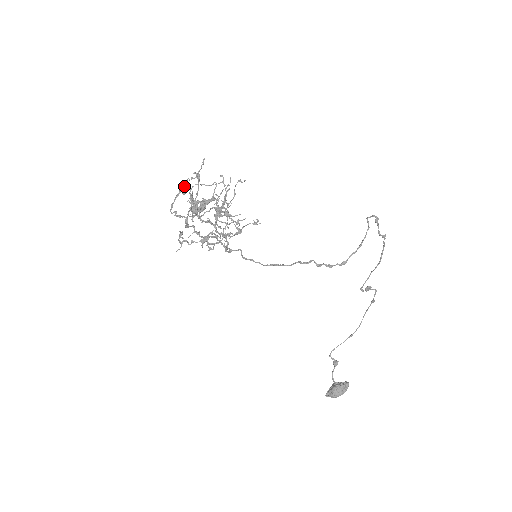
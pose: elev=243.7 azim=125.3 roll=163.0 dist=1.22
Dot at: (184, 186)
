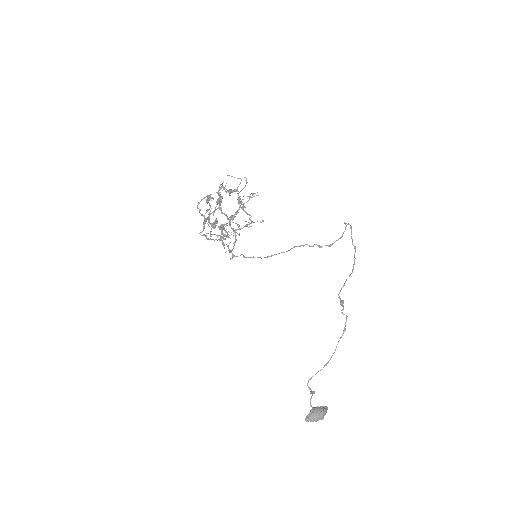
Dot at: (210, 194)
